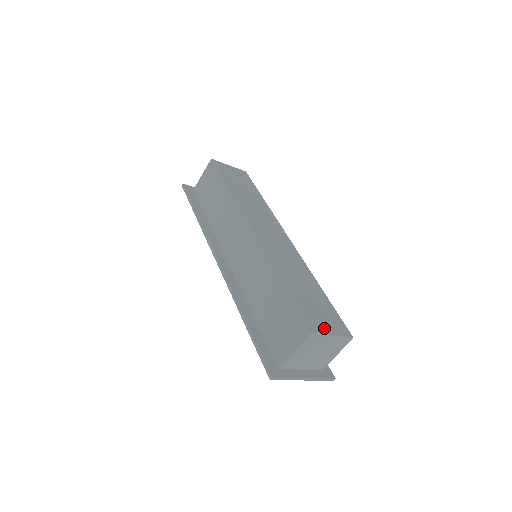
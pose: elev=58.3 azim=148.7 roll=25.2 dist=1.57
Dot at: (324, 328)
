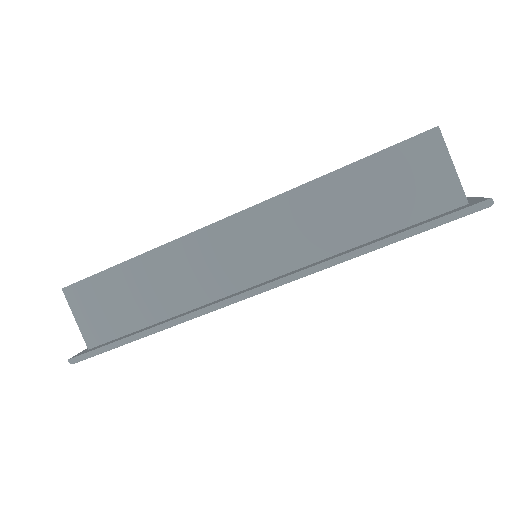
Dot at: occluded
